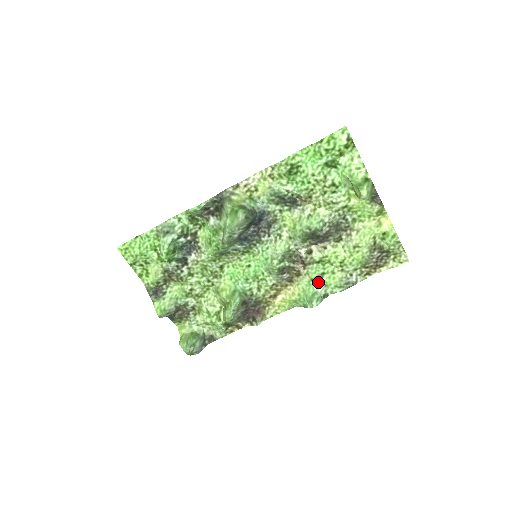
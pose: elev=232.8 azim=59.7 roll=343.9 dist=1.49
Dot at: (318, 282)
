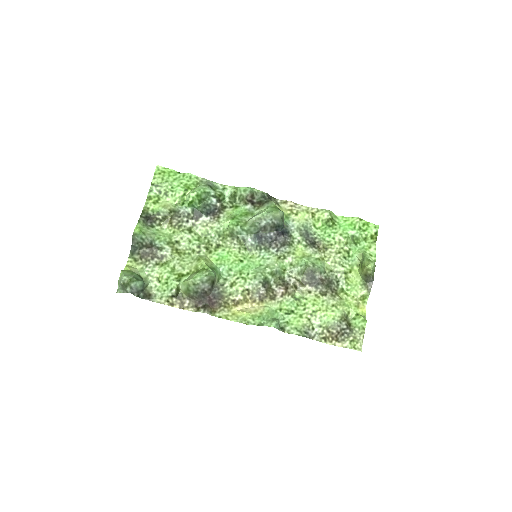
Dot at: (284, 315)
